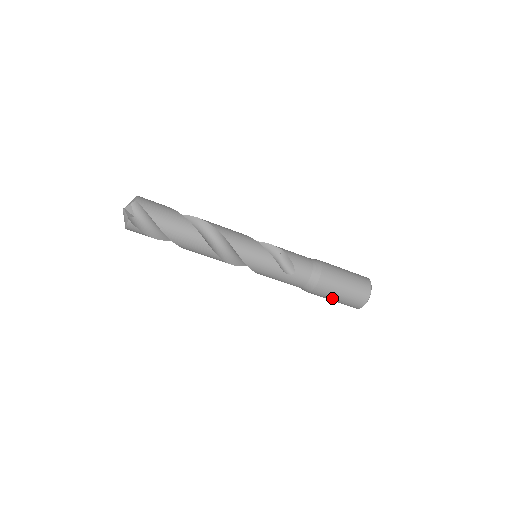
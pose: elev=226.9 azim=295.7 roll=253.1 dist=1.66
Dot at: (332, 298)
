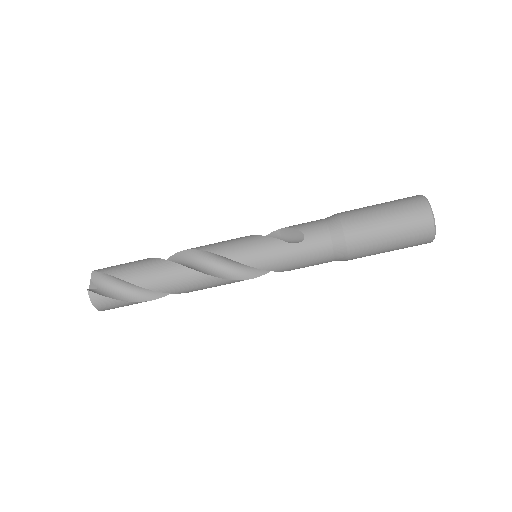
Dot at: (382, 239)
